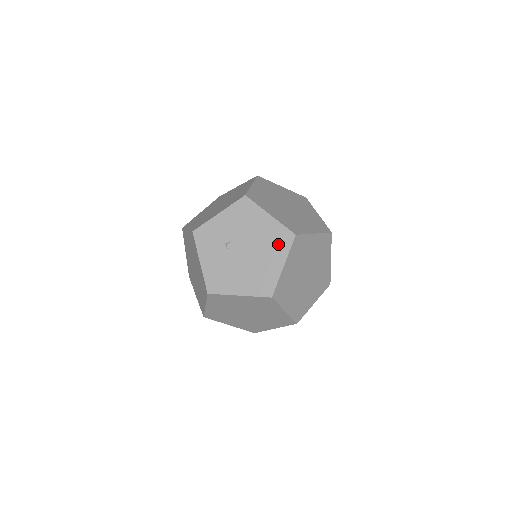
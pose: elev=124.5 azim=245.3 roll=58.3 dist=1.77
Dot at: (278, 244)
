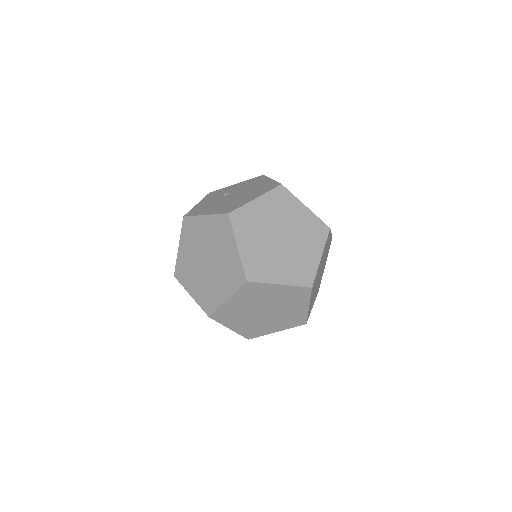
Dot at: (263, 190)
